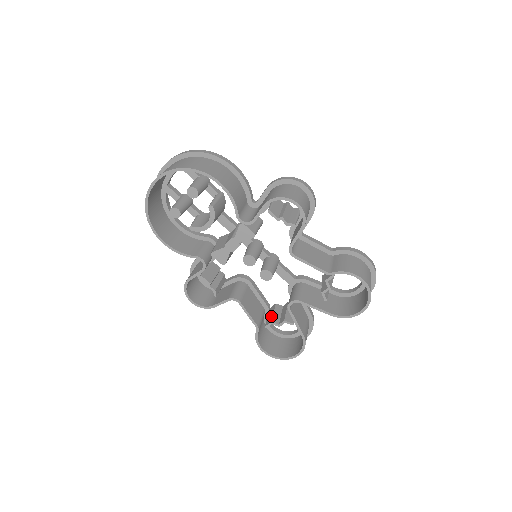
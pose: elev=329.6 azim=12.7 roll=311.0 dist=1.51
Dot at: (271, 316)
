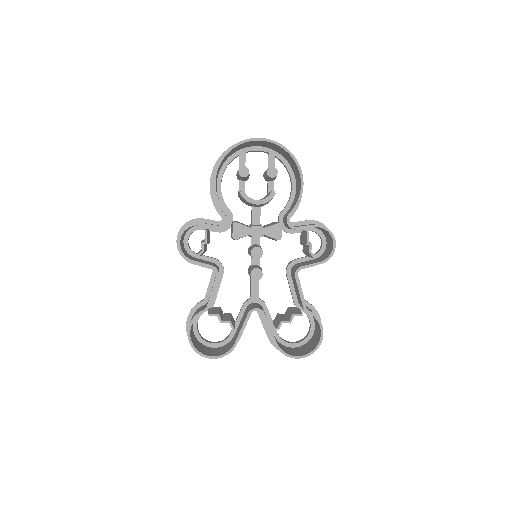
Dot at: (217, 310)
